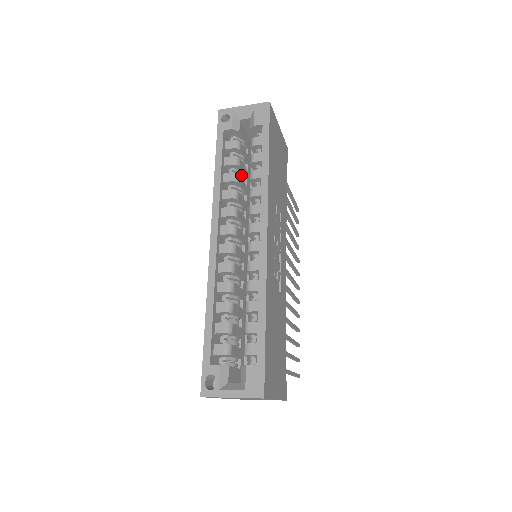
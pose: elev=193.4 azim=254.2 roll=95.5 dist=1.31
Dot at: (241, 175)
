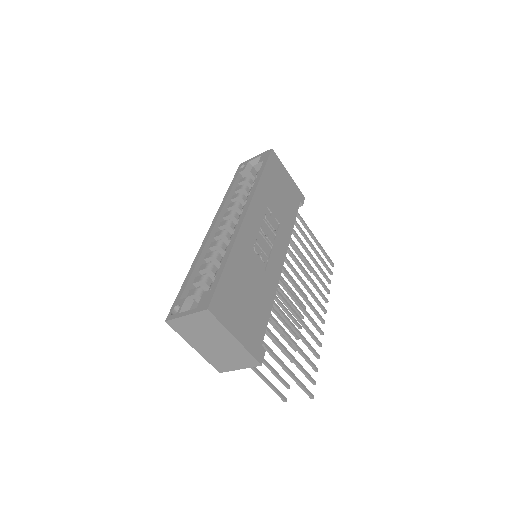
Dot at: occluded
